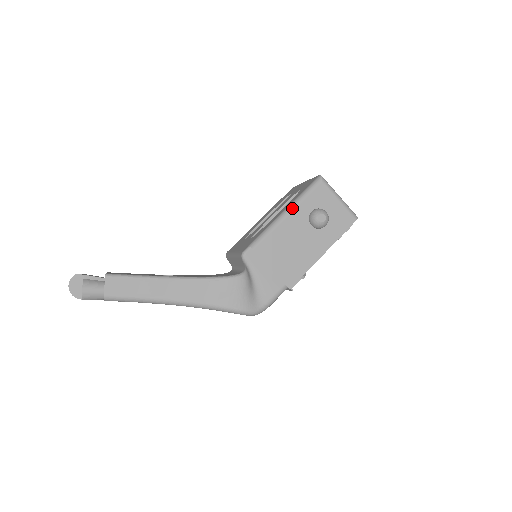
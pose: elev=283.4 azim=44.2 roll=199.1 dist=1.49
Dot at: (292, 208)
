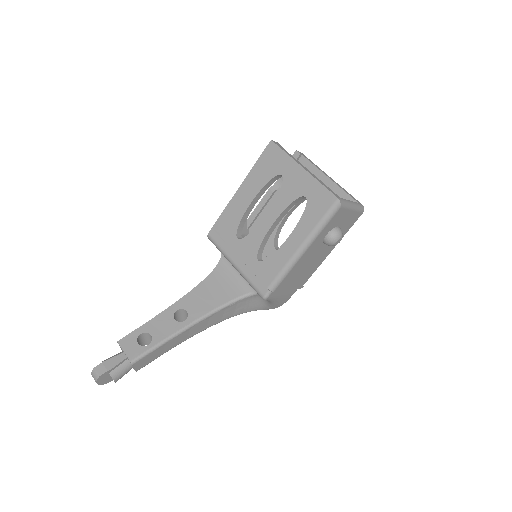
Dot at: (310, 245)
